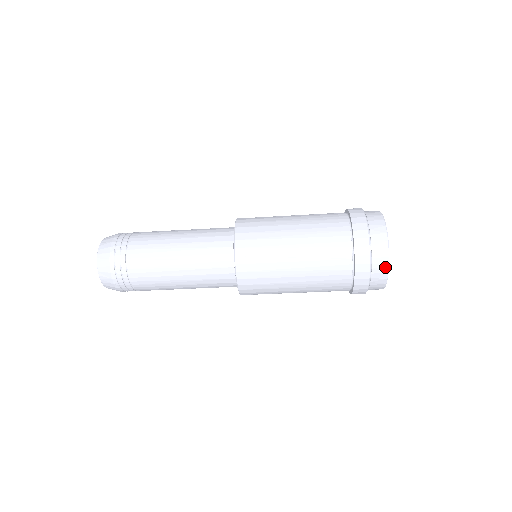
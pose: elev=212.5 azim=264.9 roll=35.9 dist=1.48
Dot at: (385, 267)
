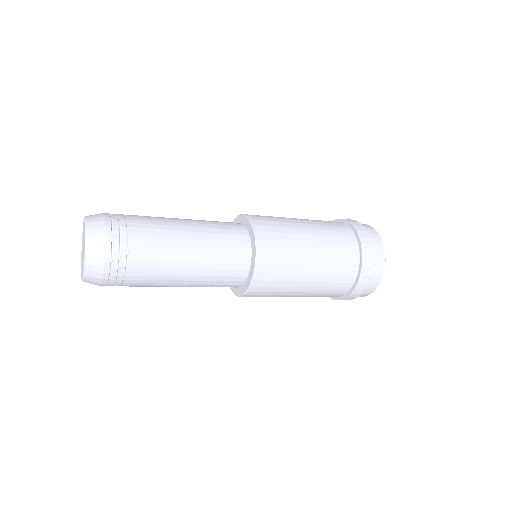
Dot at: occluded
